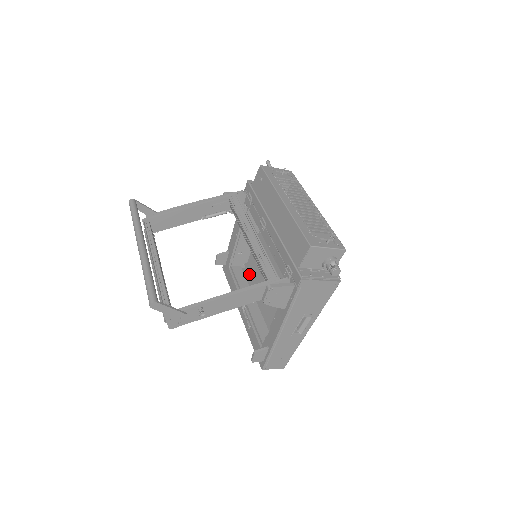
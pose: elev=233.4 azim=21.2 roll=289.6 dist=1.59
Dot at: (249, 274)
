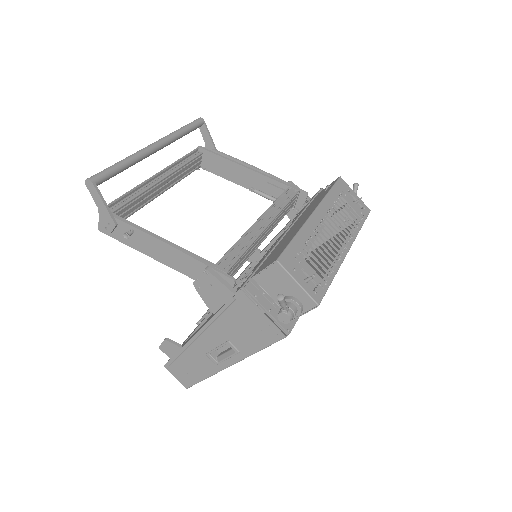
Dot at: occluded
